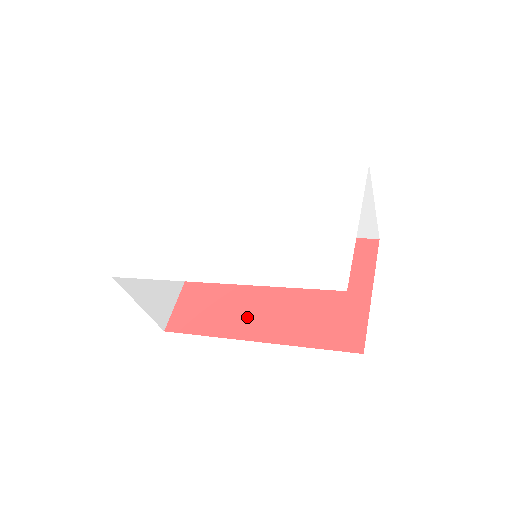
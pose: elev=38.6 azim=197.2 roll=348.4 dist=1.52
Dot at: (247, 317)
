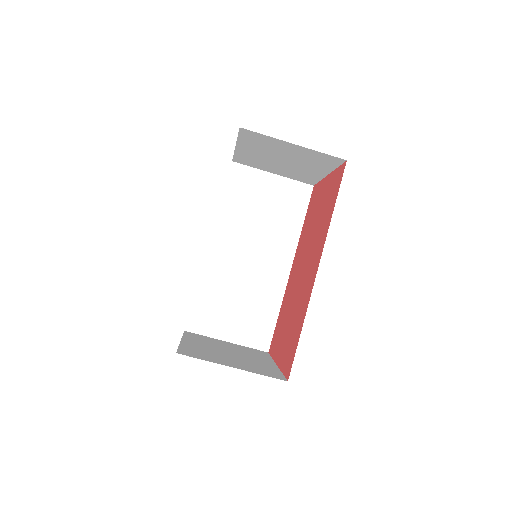
Dot at: (307, 284)
